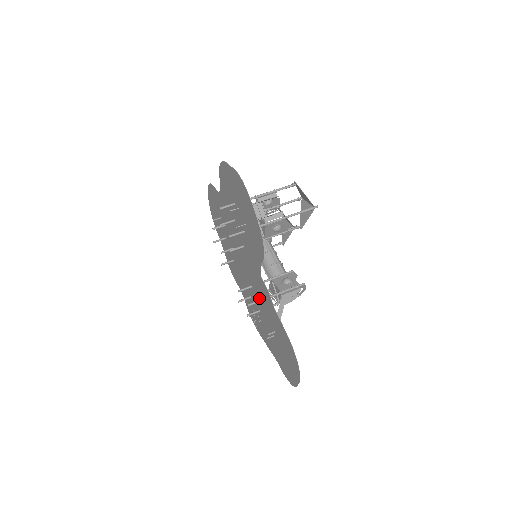
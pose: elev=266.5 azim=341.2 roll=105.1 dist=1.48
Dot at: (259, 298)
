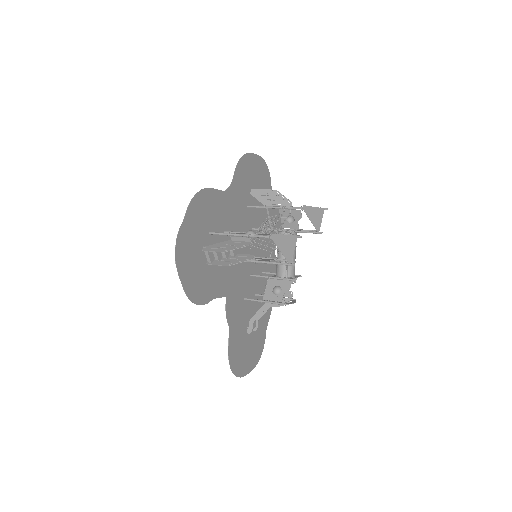
Dot at: (246, 293)
